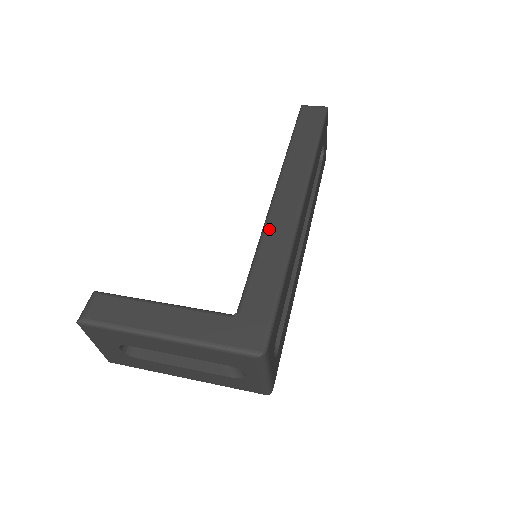
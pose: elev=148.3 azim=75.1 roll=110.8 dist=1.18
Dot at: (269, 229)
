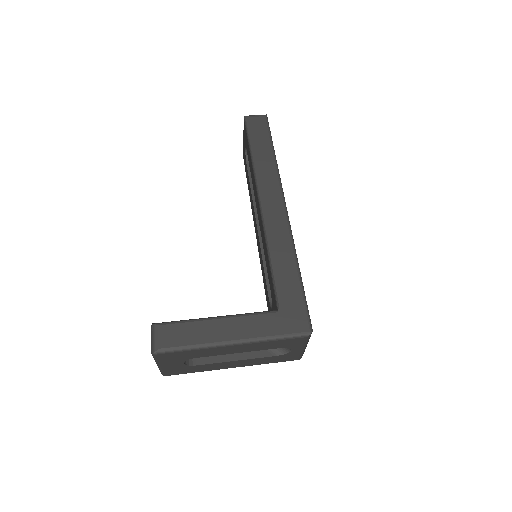
Dot at: (271, 235)
